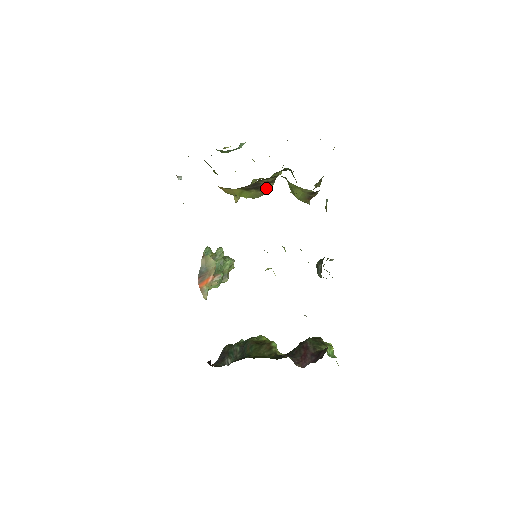
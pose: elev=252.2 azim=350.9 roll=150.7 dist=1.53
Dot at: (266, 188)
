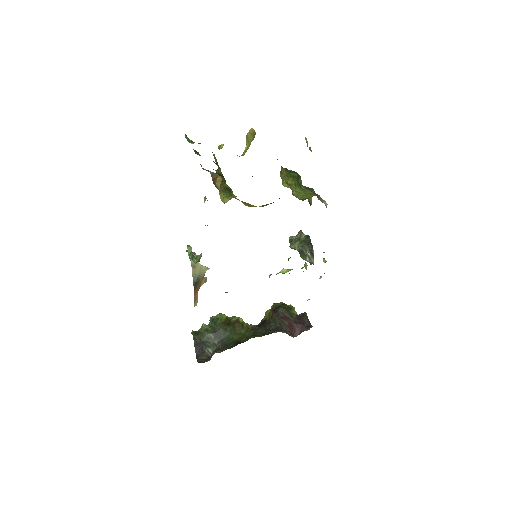
Dot at: occluded
